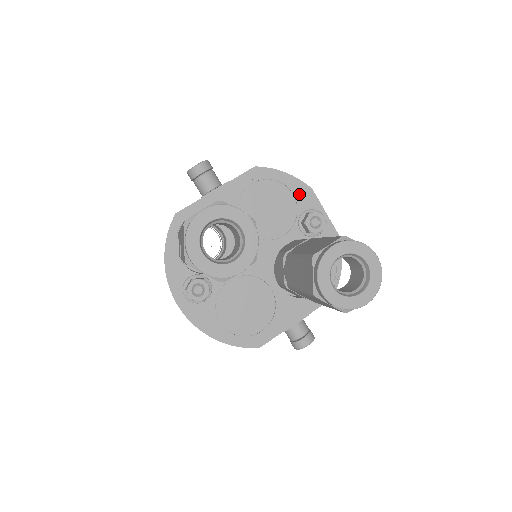
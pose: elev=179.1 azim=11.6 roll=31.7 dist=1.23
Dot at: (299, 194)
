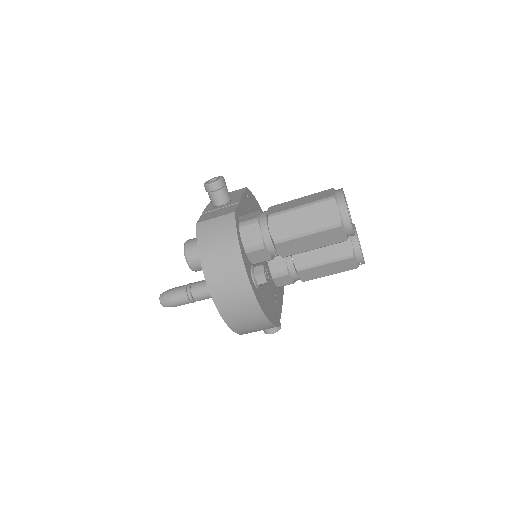
Dot at: occluded
